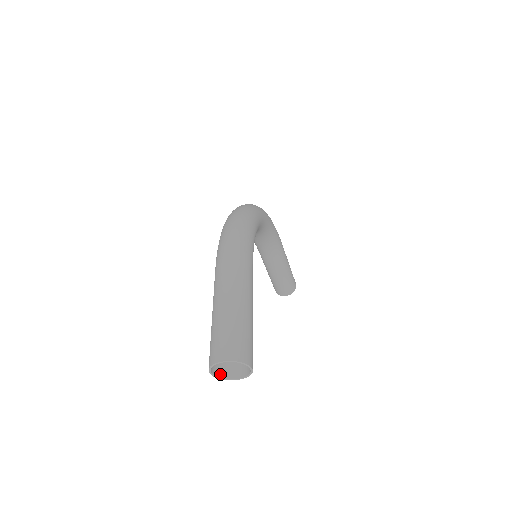
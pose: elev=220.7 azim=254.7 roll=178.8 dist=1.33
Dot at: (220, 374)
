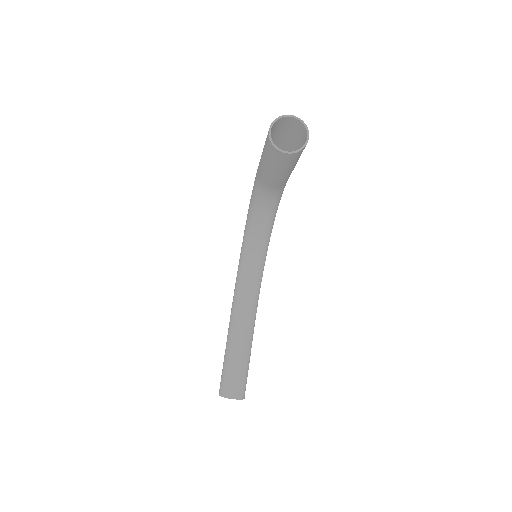
Dot at: (273, 144)
